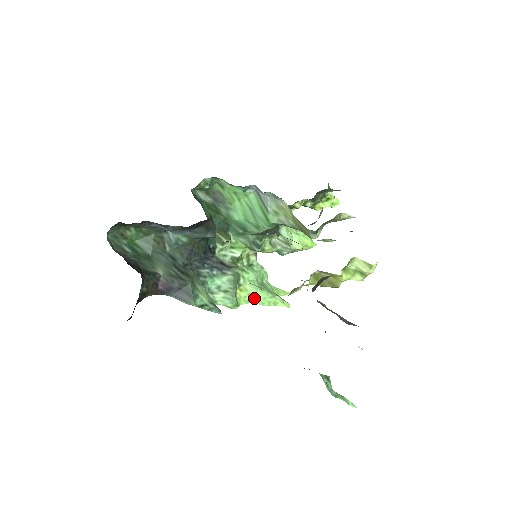
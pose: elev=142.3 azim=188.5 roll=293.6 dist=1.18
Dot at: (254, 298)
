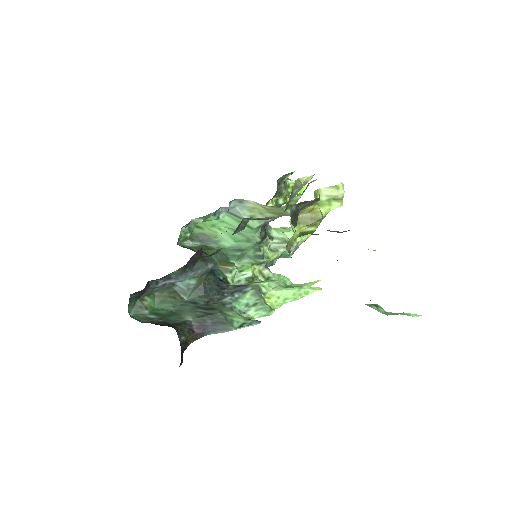
Dot at: (285, 299)
